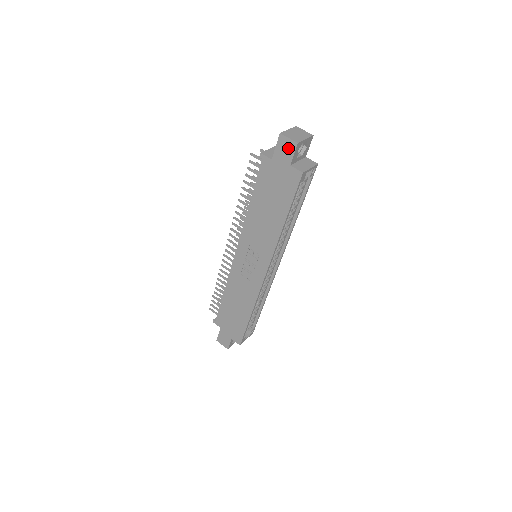
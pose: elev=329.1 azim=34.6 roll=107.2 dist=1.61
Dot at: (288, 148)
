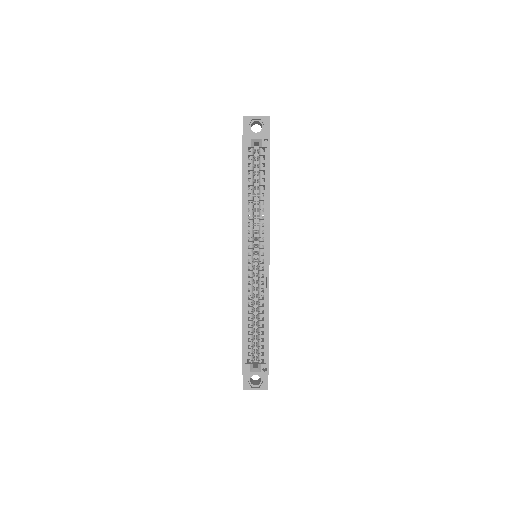
Dot at: occluded
